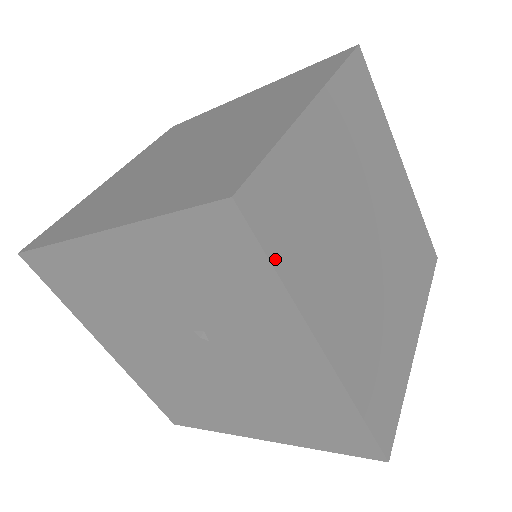
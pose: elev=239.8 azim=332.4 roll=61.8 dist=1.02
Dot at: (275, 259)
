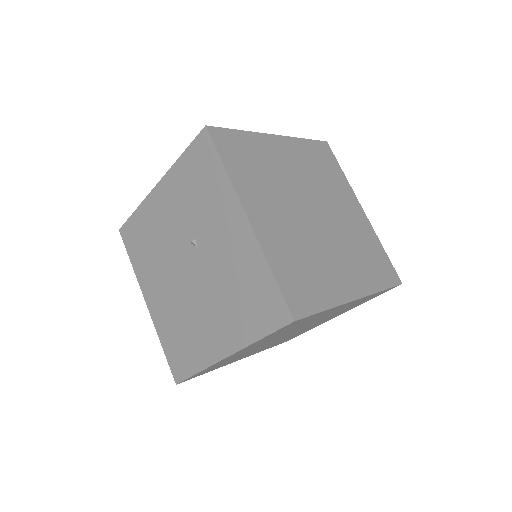
Dot at: (224, 159)
